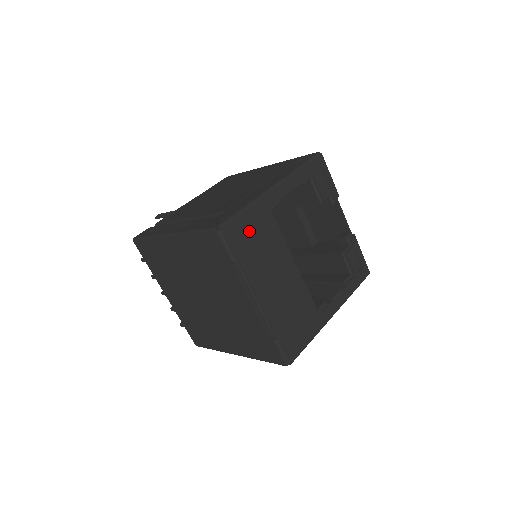
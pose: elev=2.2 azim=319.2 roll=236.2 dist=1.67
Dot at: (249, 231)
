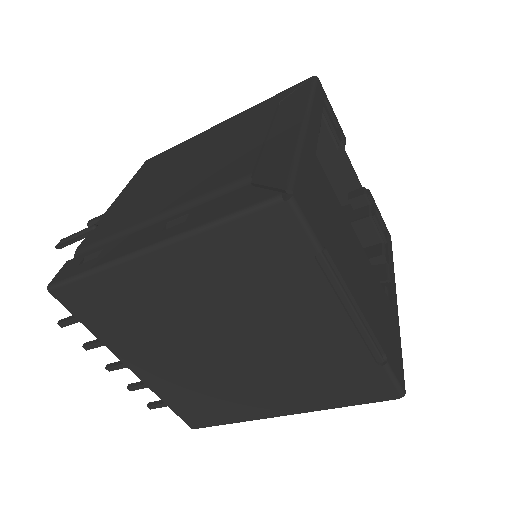
Dot at: (315, 194)
